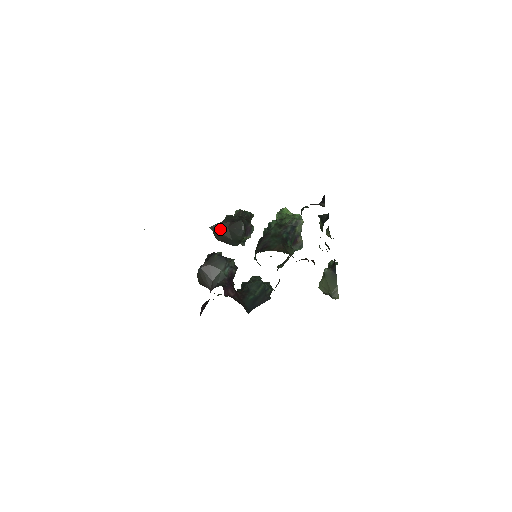
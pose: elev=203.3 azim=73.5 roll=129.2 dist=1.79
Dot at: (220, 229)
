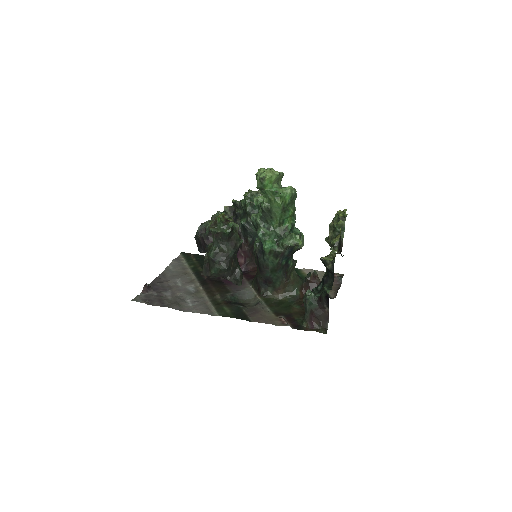
Dot at: occluded
